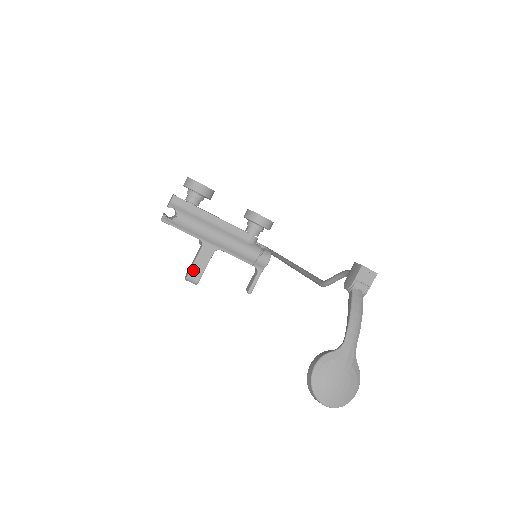
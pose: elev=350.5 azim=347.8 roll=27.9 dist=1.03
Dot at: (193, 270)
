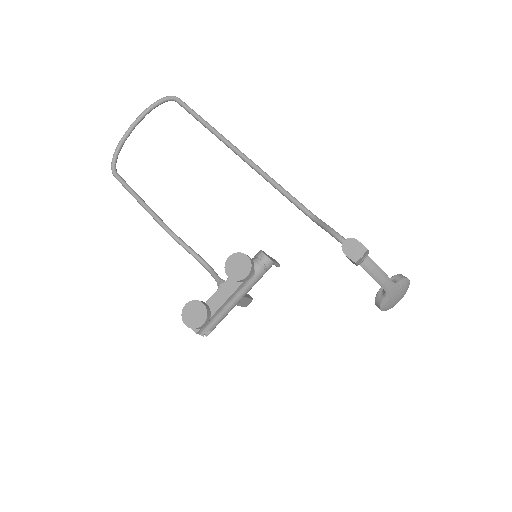
Dot at: (245, 306)
